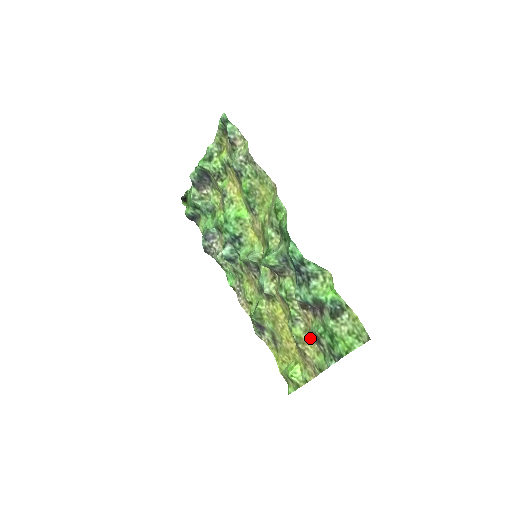
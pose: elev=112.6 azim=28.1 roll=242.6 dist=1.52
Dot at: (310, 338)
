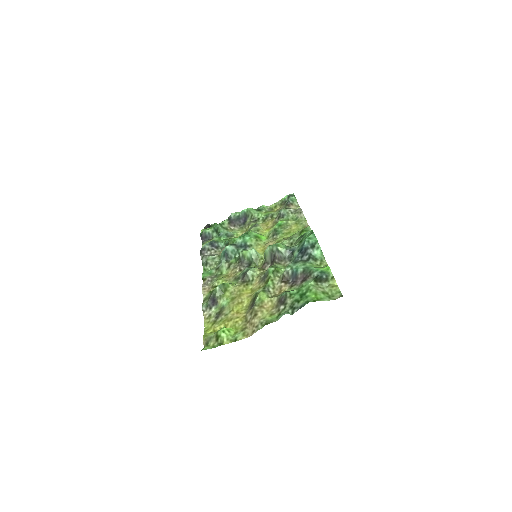
Dot at: (272, 304)
